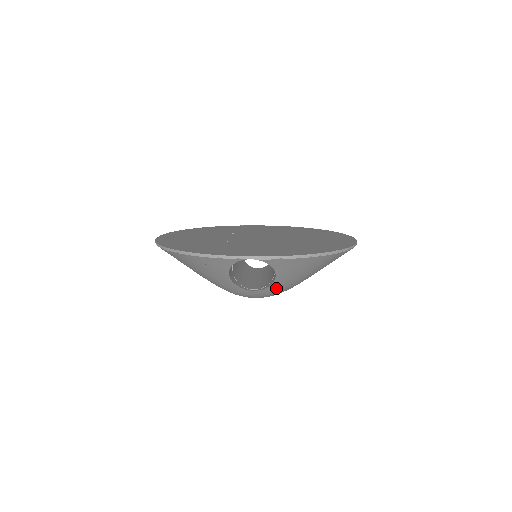
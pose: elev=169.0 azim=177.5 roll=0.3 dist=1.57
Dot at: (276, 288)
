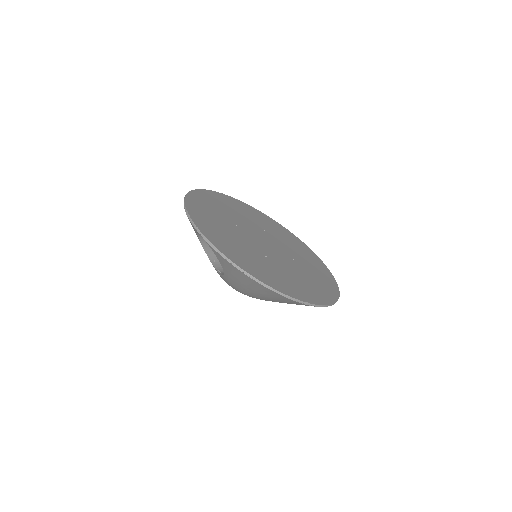
Dot at: (230, 282)
